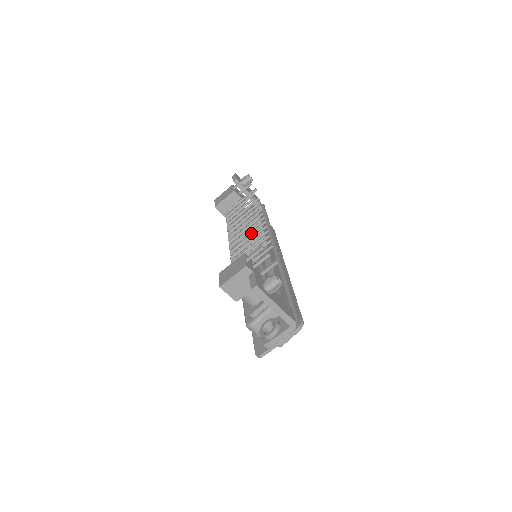
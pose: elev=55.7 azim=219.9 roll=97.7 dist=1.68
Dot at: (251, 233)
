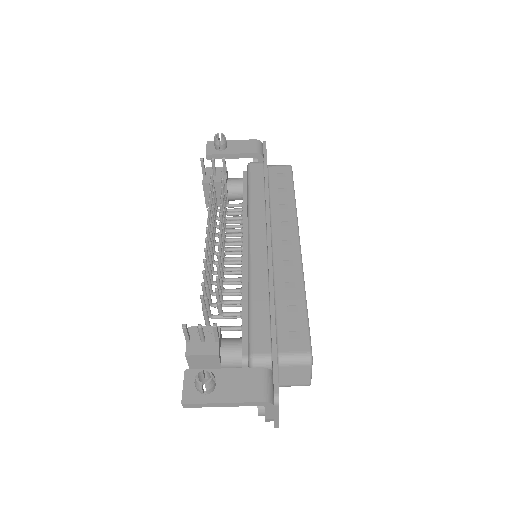
Dot at: occluded
